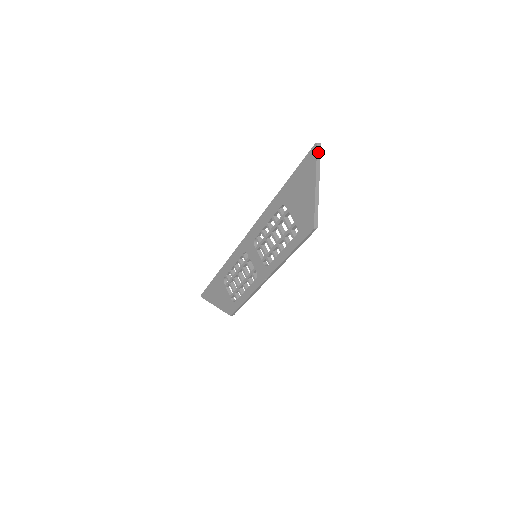
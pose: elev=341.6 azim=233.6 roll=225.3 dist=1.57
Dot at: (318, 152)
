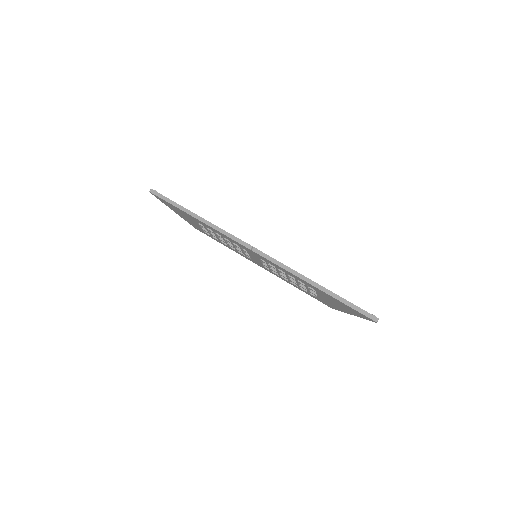
Dot at: occluded
